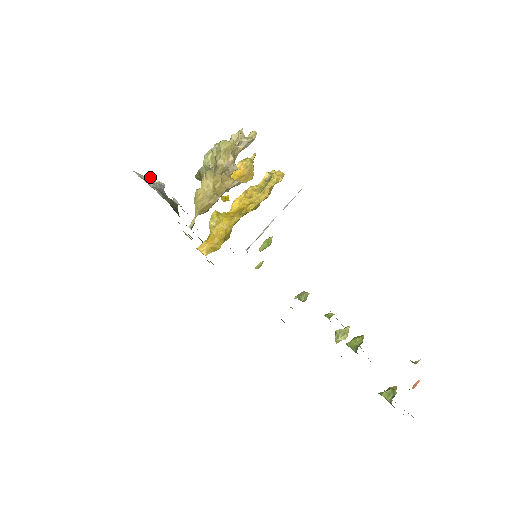
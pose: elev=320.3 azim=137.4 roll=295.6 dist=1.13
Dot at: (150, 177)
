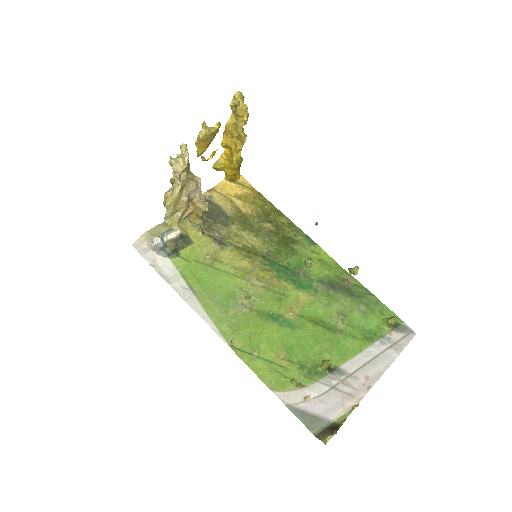
Dot at: (148, 241)
